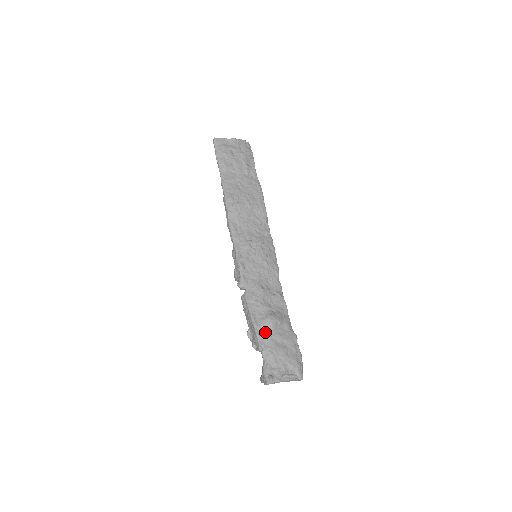
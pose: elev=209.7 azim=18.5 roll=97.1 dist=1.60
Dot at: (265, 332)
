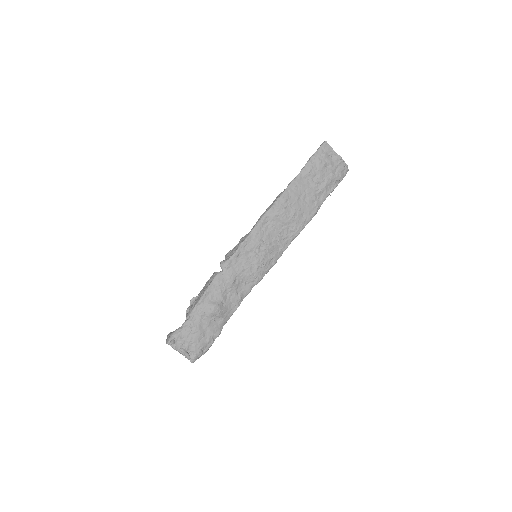
Dot at: (202, 312)
